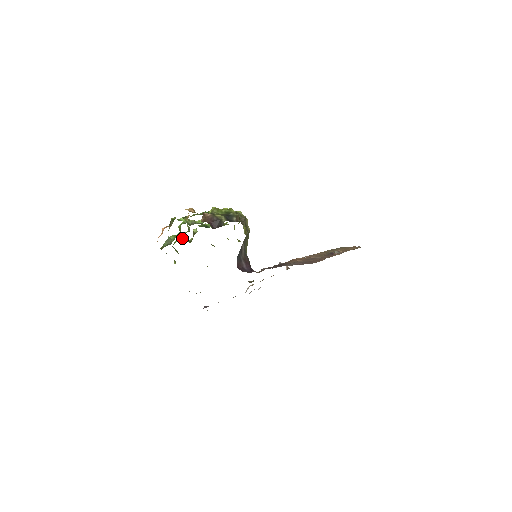
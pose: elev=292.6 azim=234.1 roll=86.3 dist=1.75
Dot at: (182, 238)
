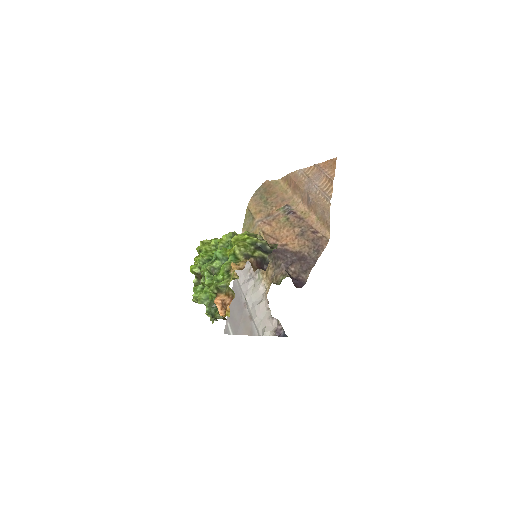
Dot at: (199, 288)
